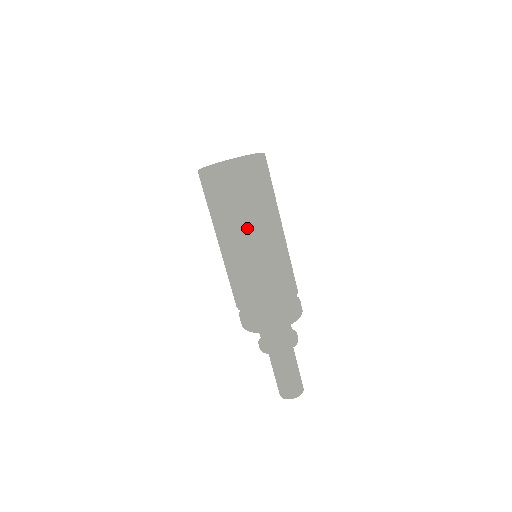
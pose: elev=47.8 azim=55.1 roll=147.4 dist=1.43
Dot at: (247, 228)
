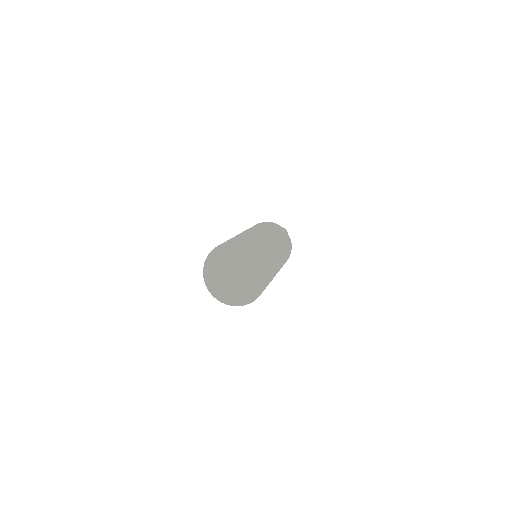
Dot at: occluded
